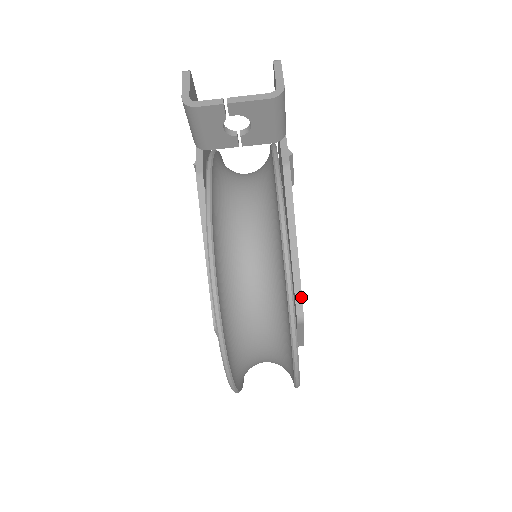
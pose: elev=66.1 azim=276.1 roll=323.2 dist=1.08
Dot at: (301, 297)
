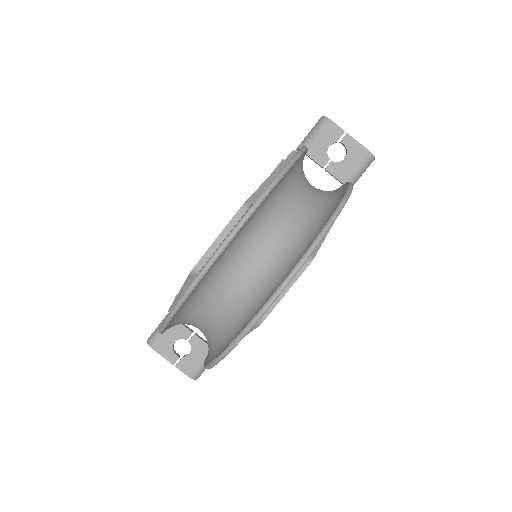
Dot at: (319, 247)
